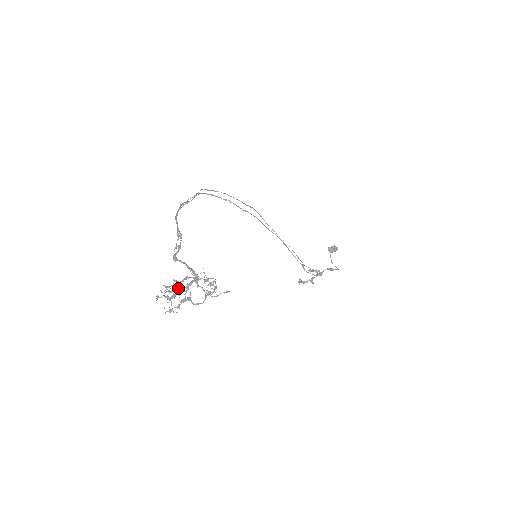
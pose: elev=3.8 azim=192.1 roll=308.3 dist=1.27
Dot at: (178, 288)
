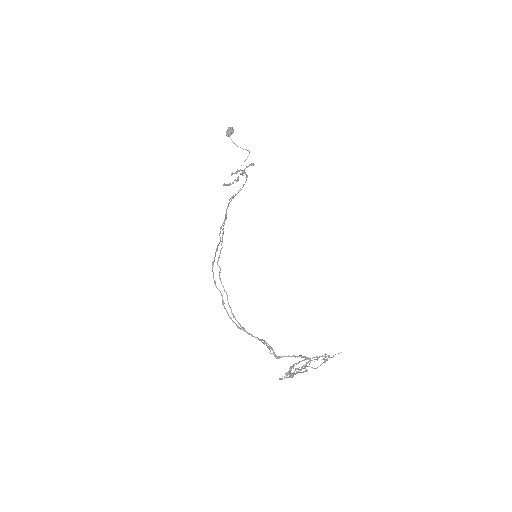
Dot at: (293, 368)
